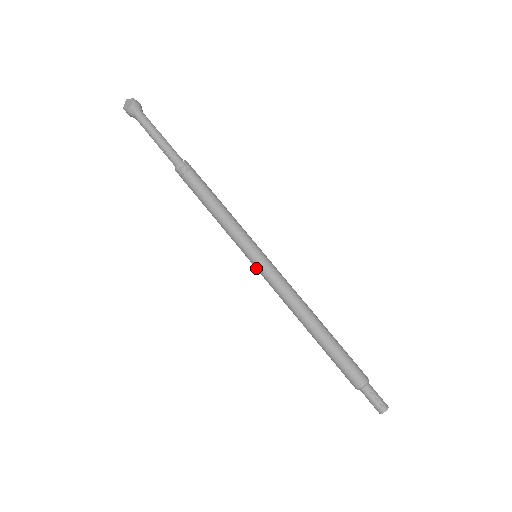
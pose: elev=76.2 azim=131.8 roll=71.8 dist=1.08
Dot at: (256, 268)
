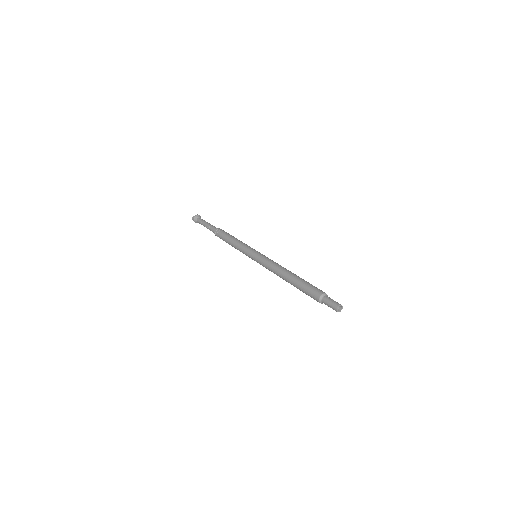
Dot at: (255, 259)
